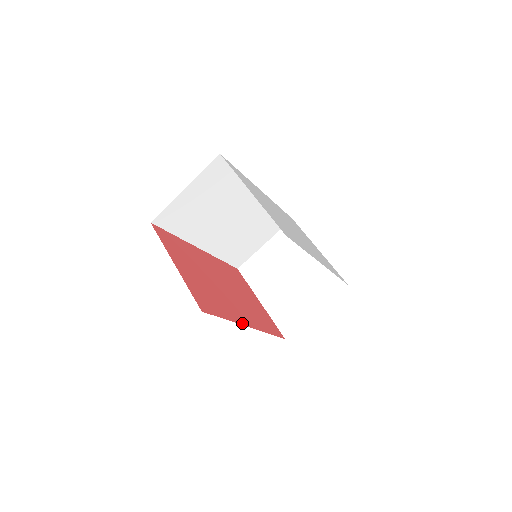
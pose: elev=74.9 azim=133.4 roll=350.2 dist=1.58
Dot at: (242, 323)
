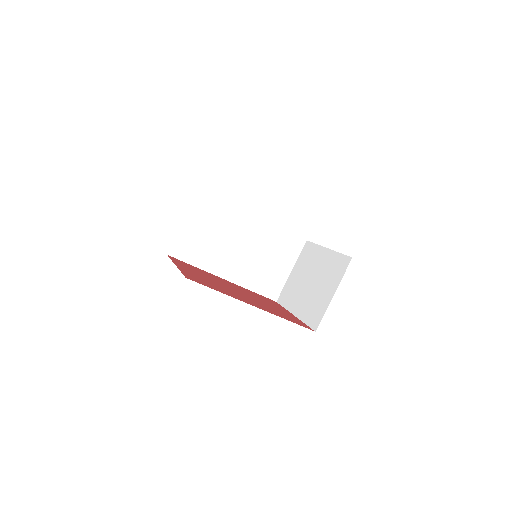
Dot at: occluded
